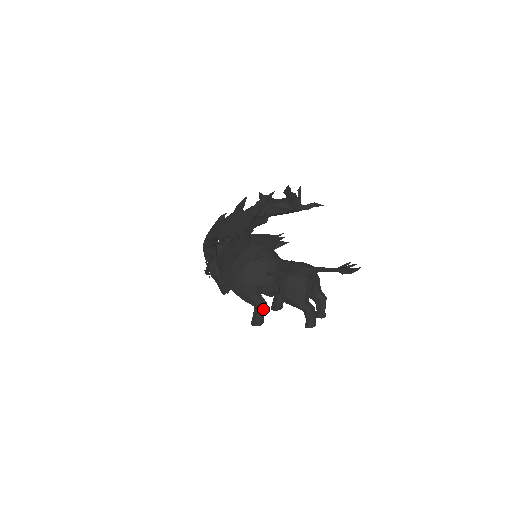
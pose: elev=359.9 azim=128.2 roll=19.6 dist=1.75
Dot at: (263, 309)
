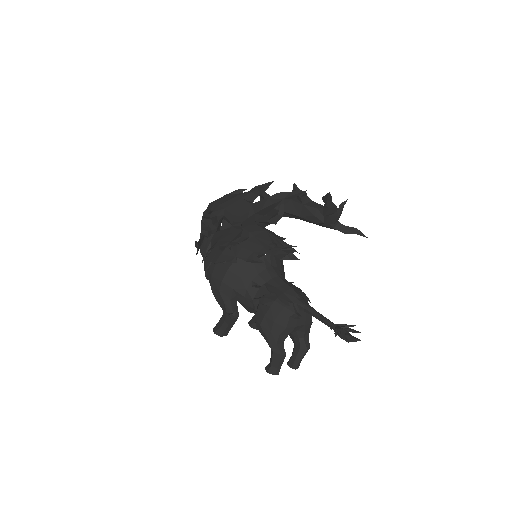
Dot at: (231, 321)
